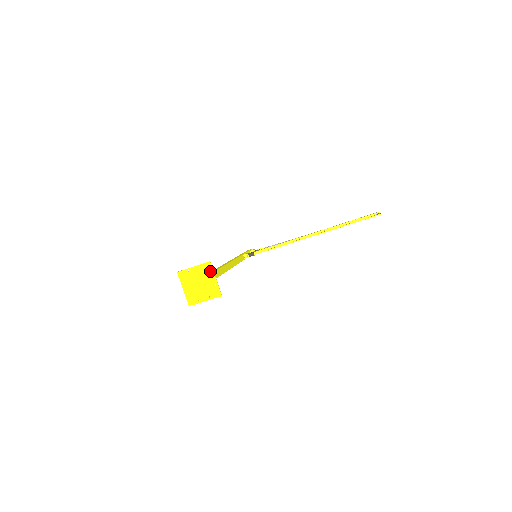
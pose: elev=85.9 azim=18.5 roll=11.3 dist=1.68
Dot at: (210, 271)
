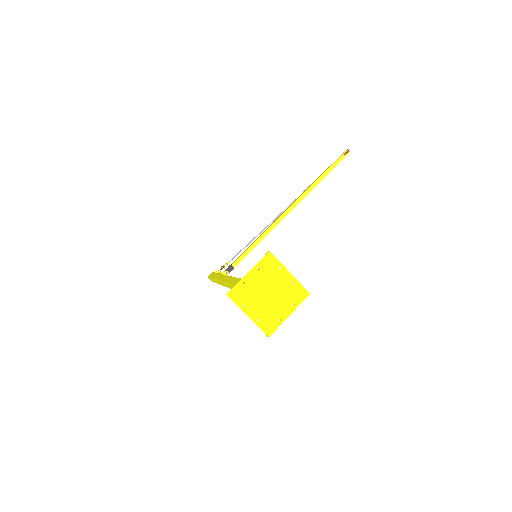
Dot at: (276, 265)
